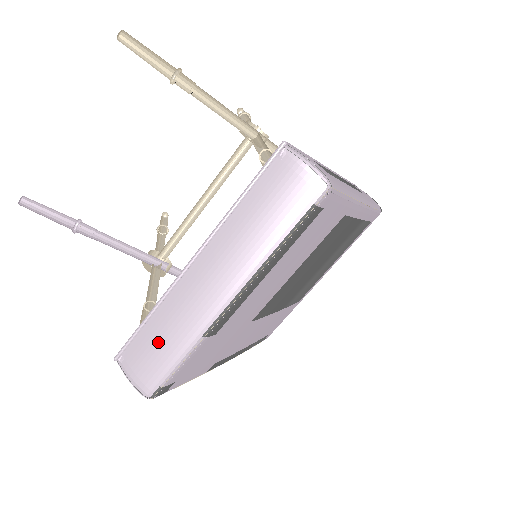
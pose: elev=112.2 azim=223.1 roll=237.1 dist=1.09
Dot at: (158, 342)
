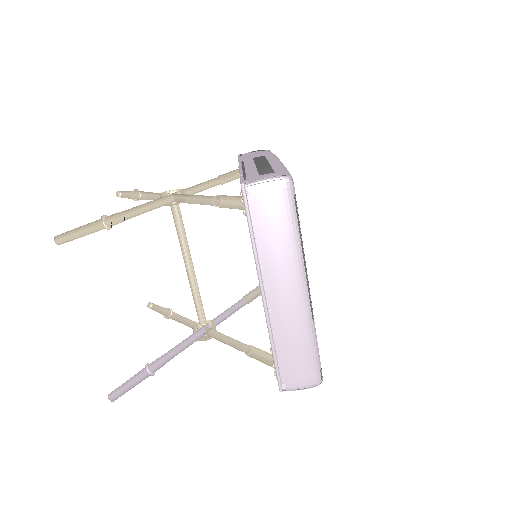
Dot at: (295, 353)
